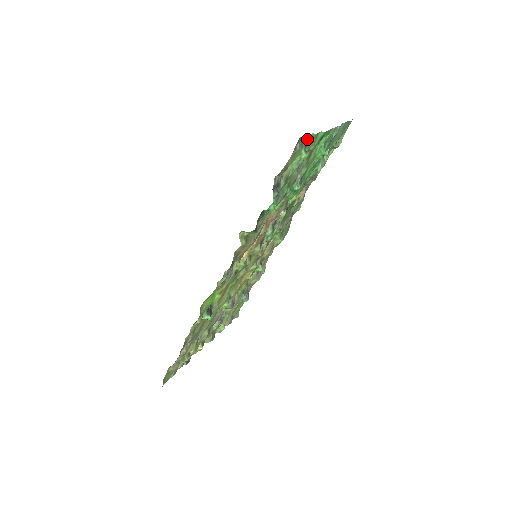
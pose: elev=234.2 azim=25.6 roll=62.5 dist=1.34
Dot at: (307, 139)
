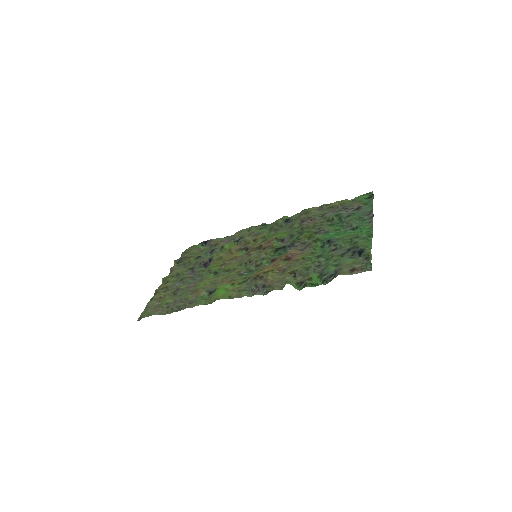
Dot at: (367, 250)
